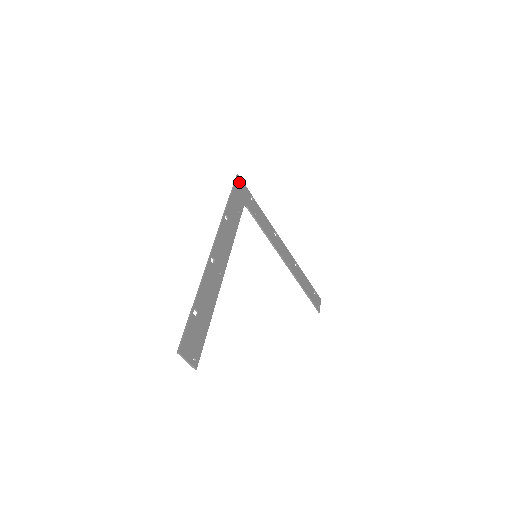
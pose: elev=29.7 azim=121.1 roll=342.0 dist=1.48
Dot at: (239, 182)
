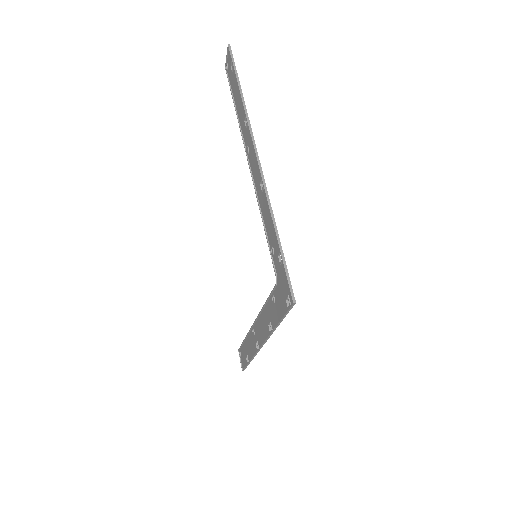
Dot at: (291, 298)
